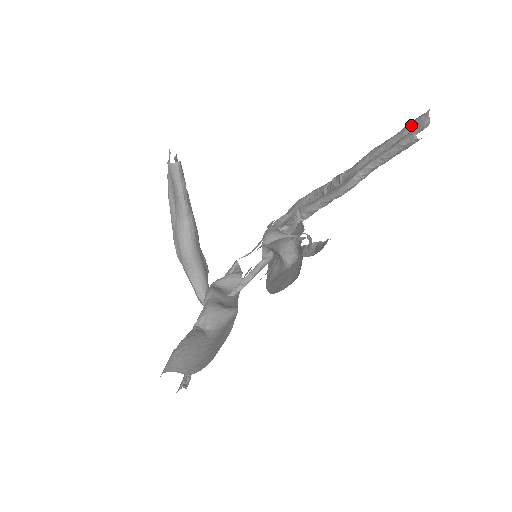
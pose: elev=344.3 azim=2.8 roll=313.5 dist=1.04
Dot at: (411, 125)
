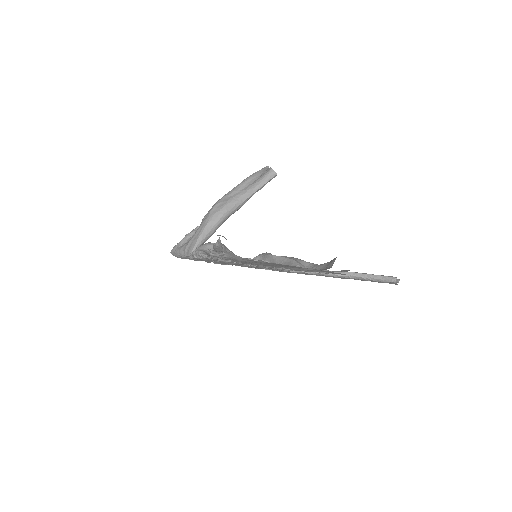
Dot at: occluded
